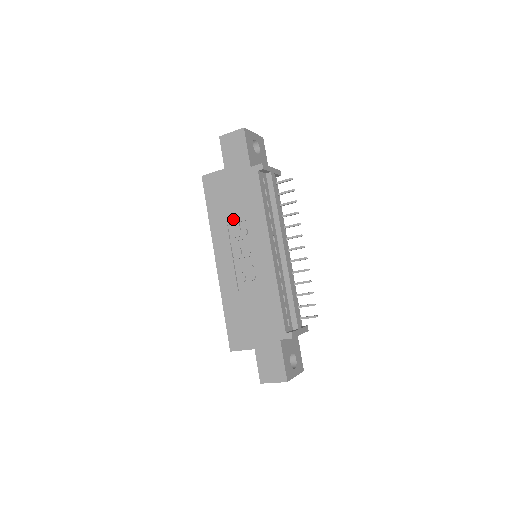
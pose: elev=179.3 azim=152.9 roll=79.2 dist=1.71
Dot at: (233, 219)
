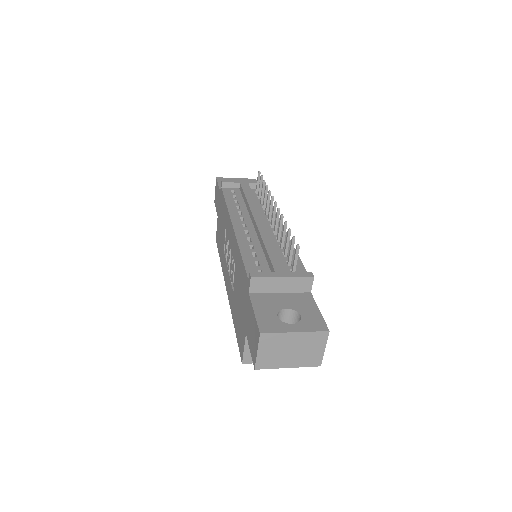
Dot at: (223, 240)
